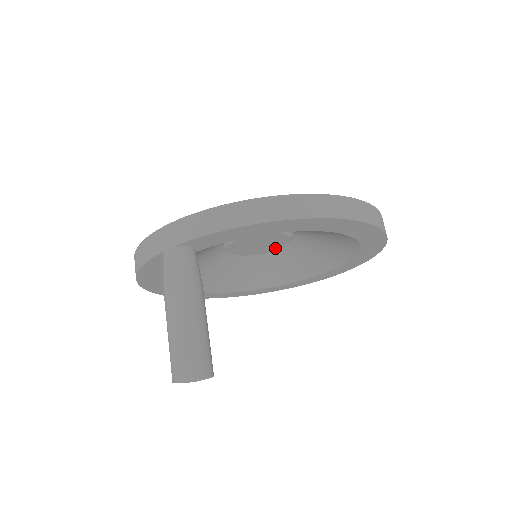
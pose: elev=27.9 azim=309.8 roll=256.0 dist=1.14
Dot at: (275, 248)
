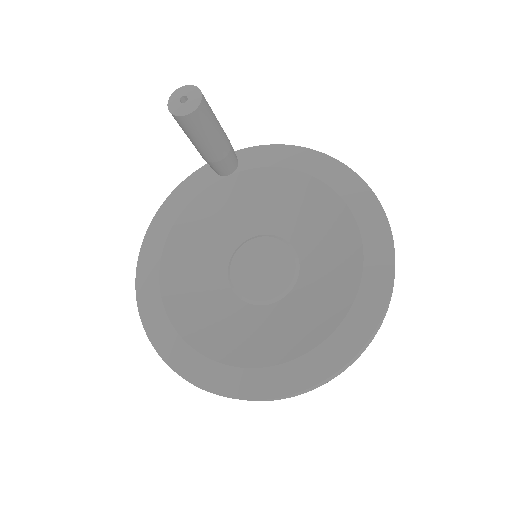
Dot at: (271, 293)
